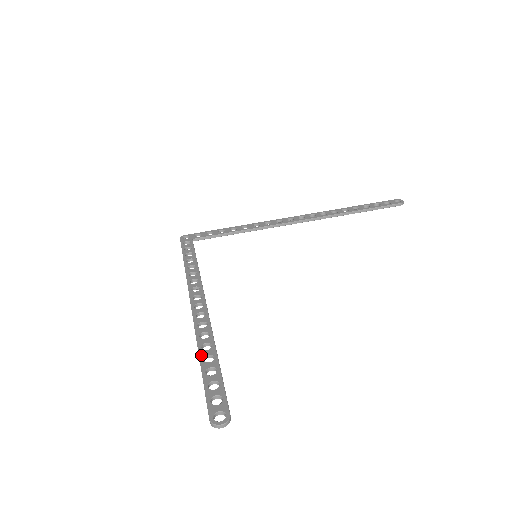
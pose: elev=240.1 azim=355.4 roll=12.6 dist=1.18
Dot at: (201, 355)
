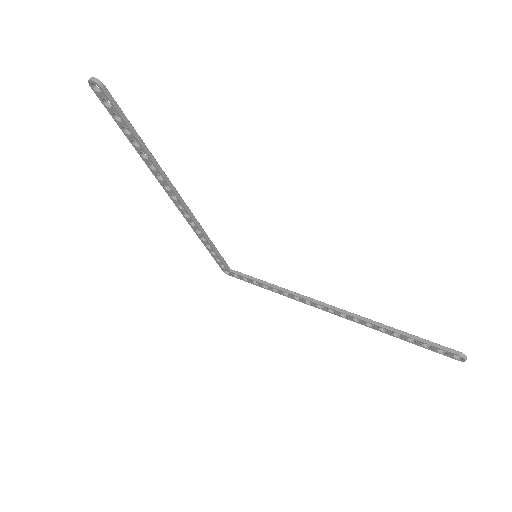
Dot at: (137, 144)
